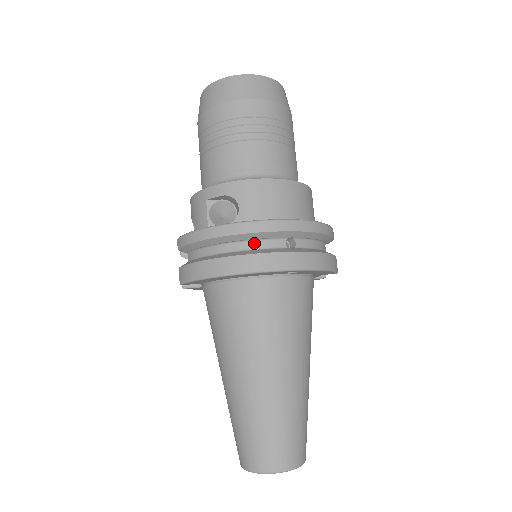
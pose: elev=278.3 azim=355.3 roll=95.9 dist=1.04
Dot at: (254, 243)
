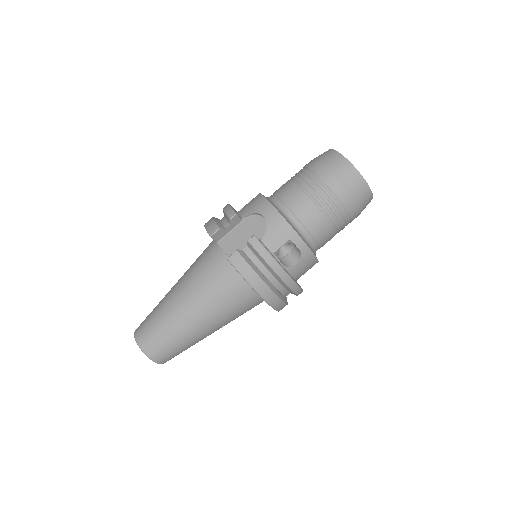
Dot at: (283, 289)
